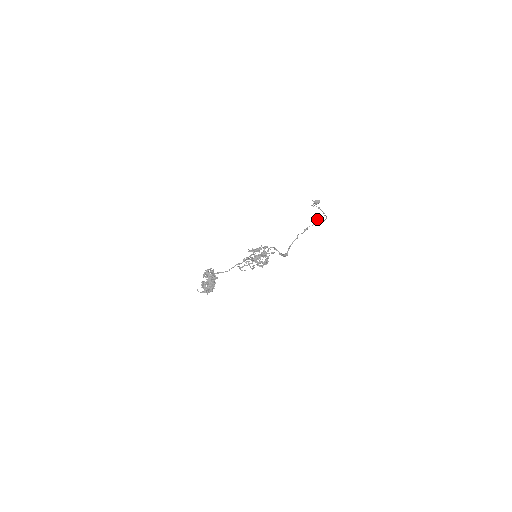
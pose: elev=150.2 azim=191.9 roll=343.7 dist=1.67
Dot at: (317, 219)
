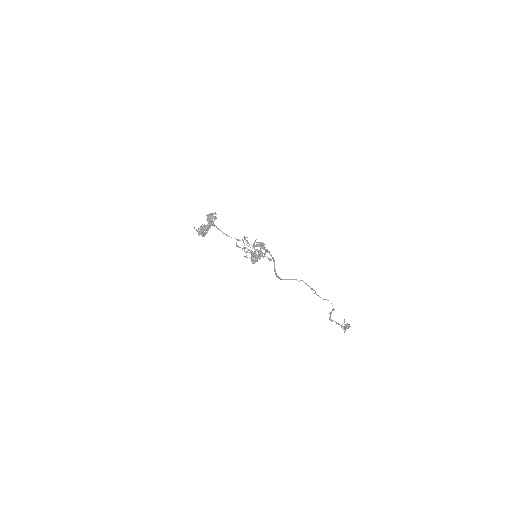
Dot at: (332, 309)
